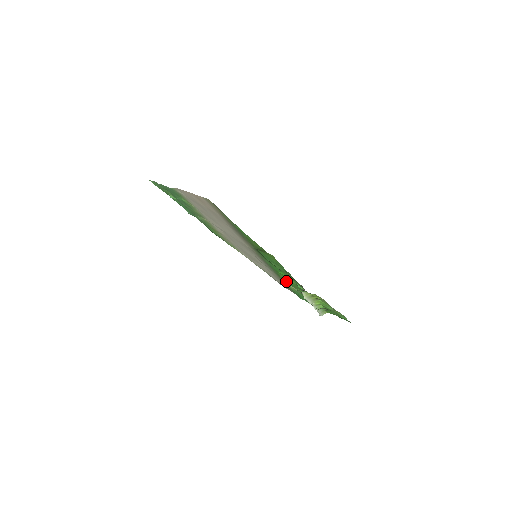
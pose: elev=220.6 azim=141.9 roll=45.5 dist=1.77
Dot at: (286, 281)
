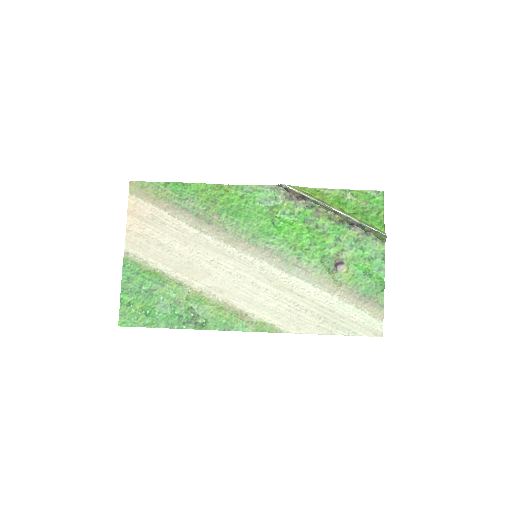
Dot at: (313, 252)
